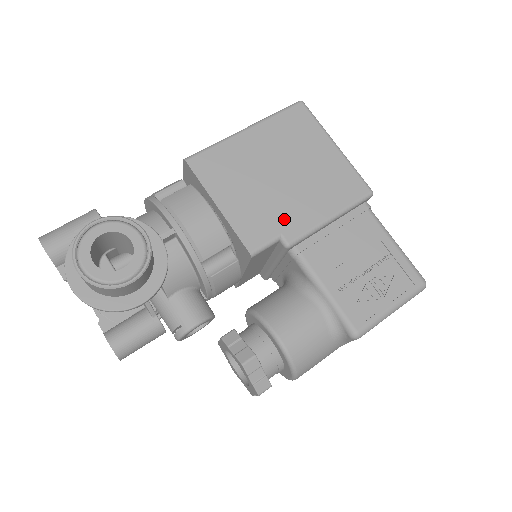
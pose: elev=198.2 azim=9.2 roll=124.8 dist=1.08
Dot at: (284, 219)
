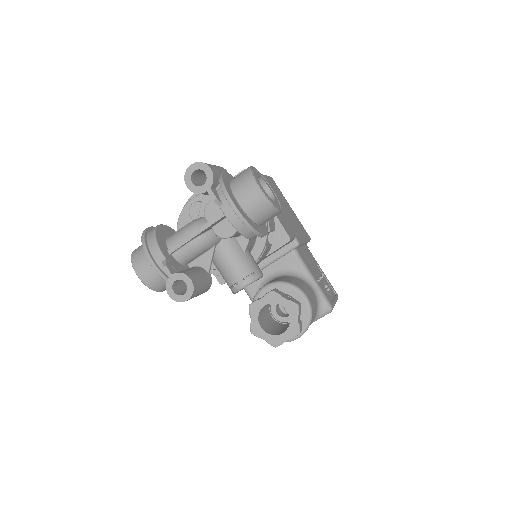
Dot at: (293, 229)
